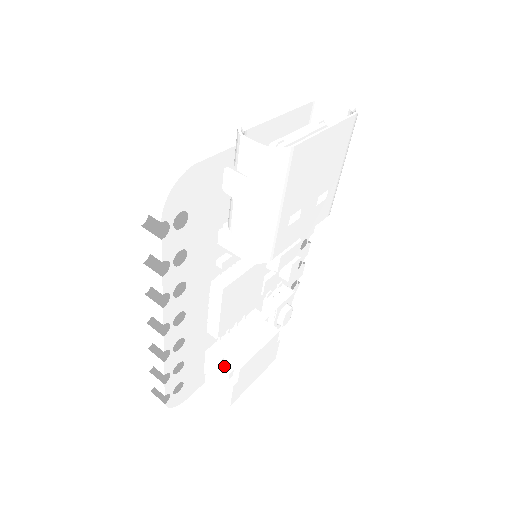
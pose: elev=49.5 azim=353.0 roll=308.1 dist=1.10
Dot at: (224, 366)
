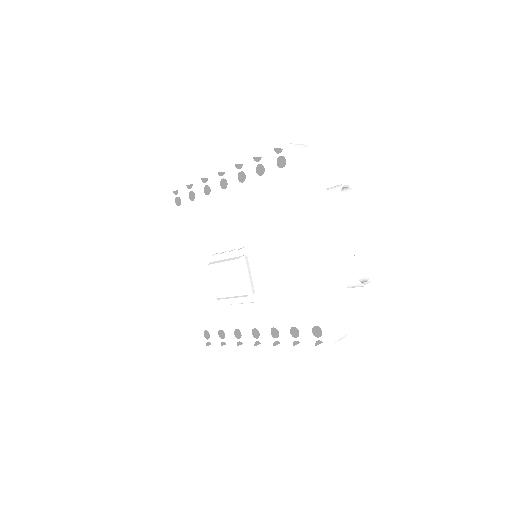
Dot at: occluded
